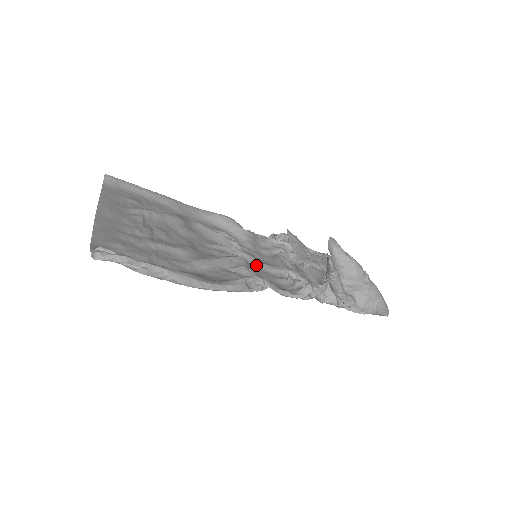
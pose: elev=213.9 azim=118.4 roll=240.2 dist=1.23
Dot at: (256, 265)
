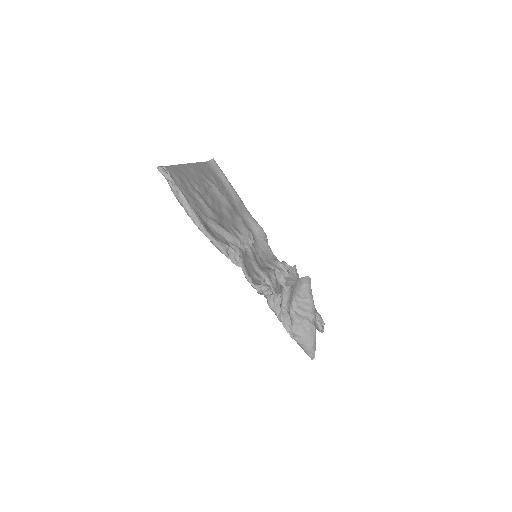
Dot at: (250, 259)
